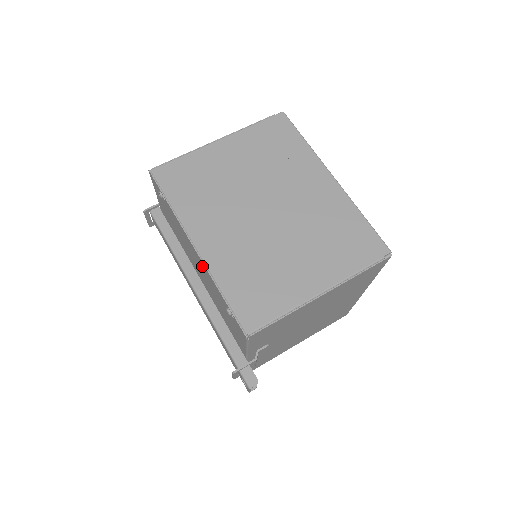
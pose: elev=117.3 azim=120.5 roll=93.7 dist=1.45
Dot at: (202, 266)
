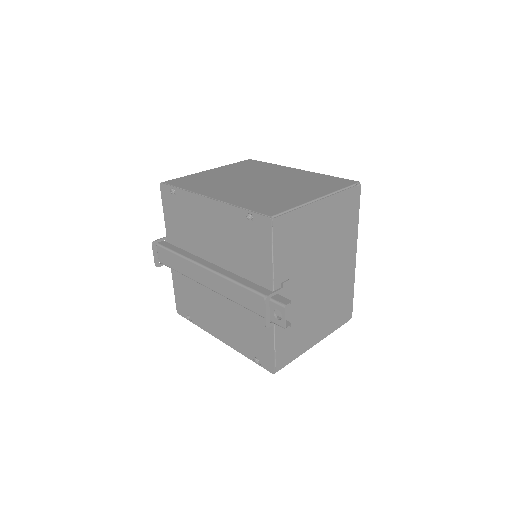
Dot at: (217, 212)
